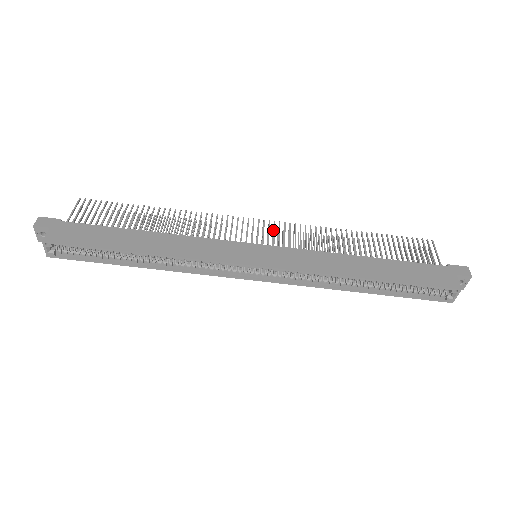
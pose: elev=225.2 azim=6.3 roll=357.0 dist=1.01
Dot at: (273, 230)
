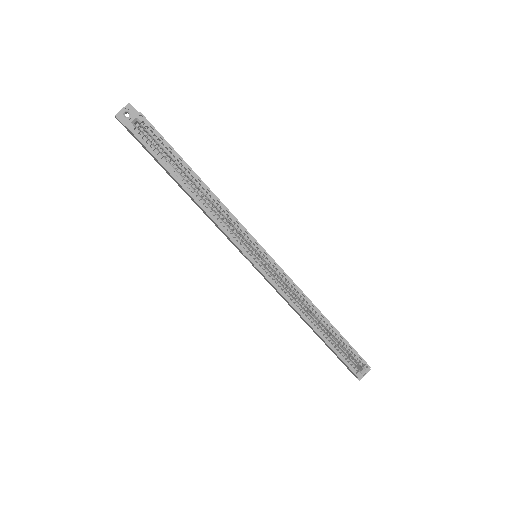
Dot at: occluded
